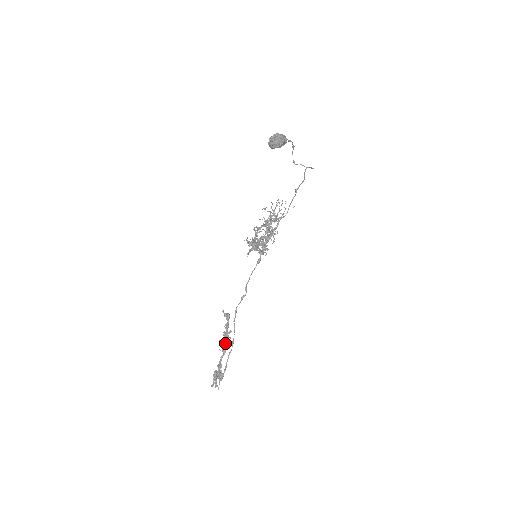
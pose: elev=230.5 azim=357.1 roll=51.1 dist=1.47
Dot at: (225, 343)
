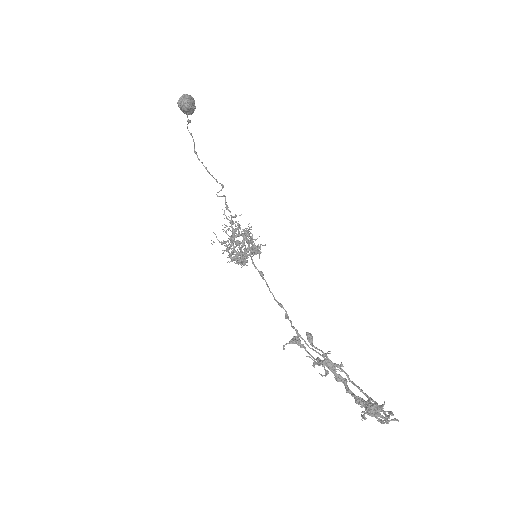
Dot at: (330, 367)
